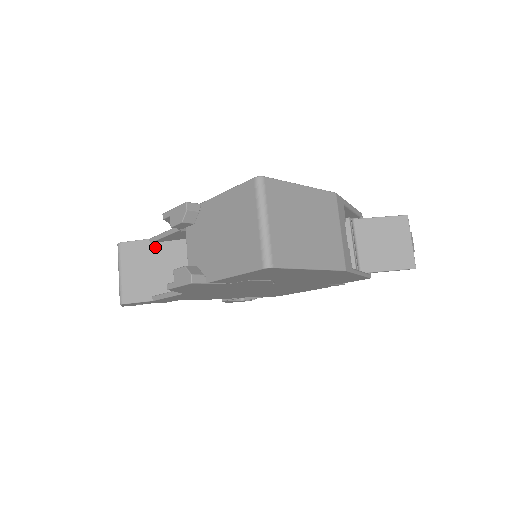
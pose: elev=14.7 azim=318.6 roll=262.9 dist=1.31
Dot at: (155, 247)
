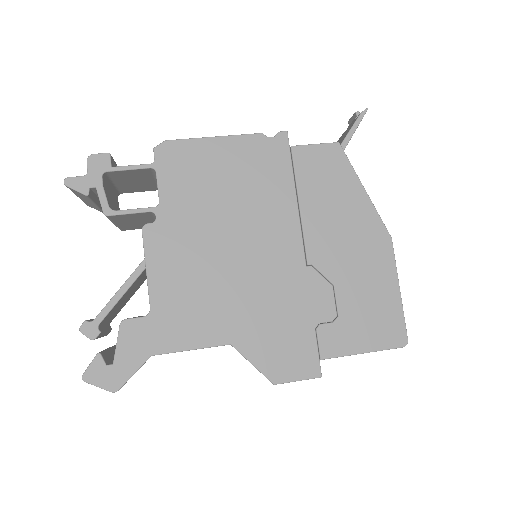
Dot at: occluded
